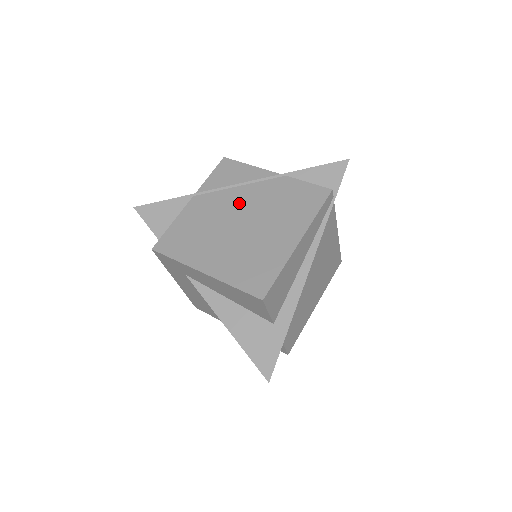
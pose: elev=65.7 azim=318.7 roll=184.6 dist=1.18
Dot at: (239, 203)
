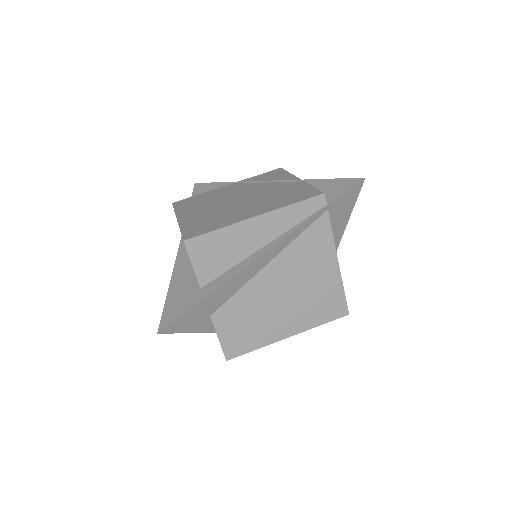
Dot at: (252, 190)
